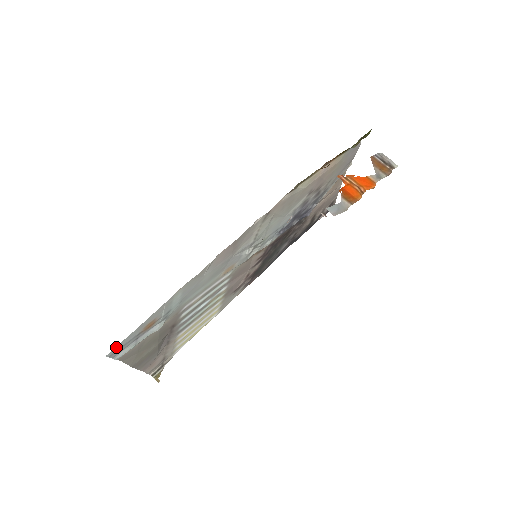
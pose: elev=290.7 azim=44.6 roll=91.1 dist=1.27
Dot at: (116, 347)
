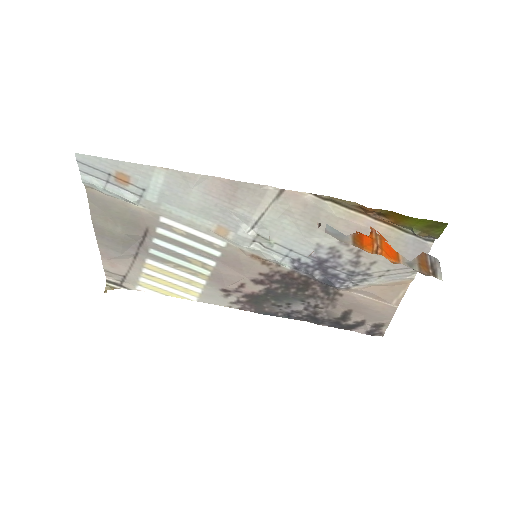
Dot at: (87, 156)
